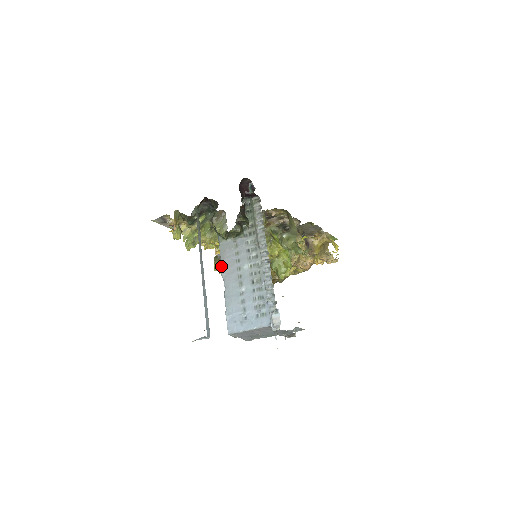
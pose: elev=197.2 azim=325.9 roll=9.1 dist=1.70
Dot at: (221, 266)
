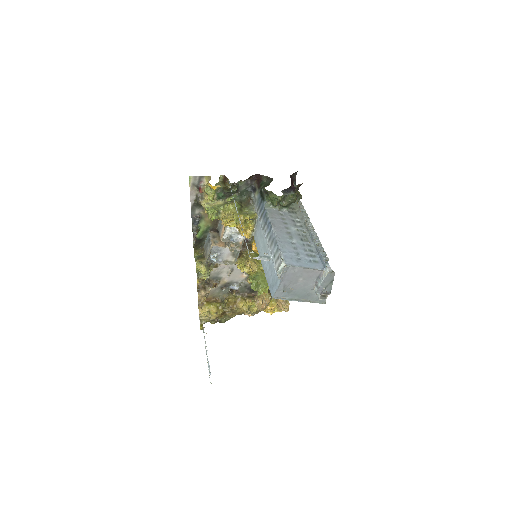
Dot at: (270, 222)
